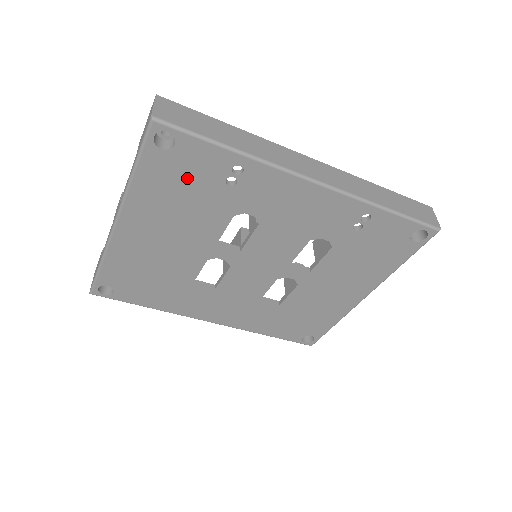
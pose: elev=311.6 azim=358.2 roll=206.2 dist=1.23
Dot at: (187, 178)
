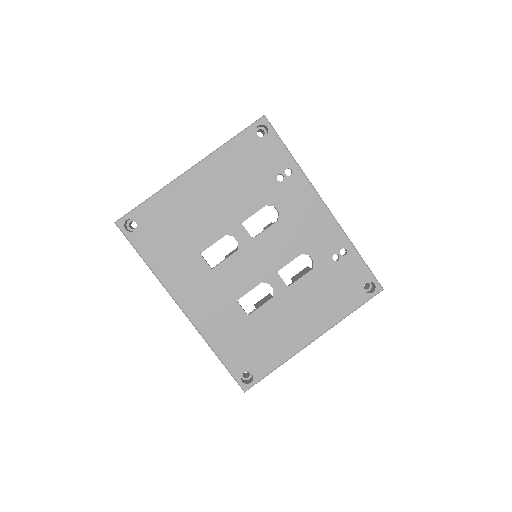
Dot at: (258, 161)
